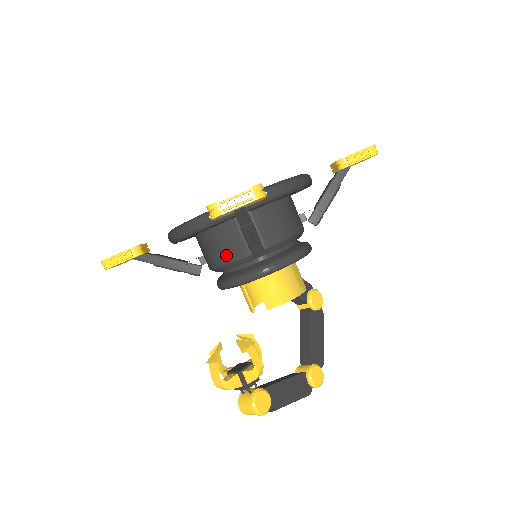
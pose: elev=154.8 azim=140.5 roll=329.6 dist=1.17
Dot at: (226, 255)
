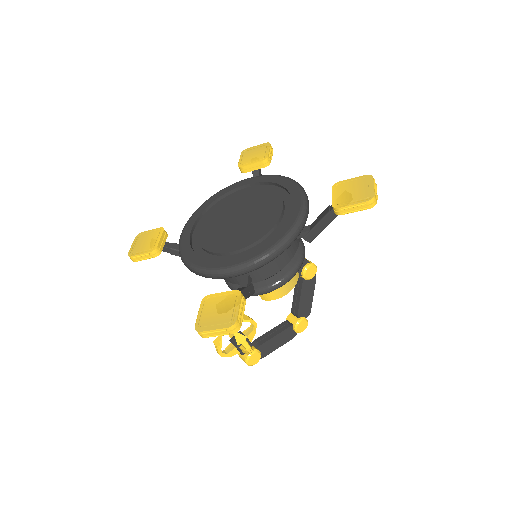
Dot at: (226, 278)
